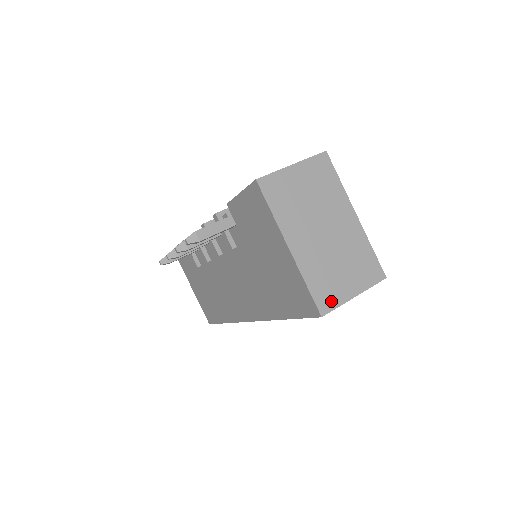
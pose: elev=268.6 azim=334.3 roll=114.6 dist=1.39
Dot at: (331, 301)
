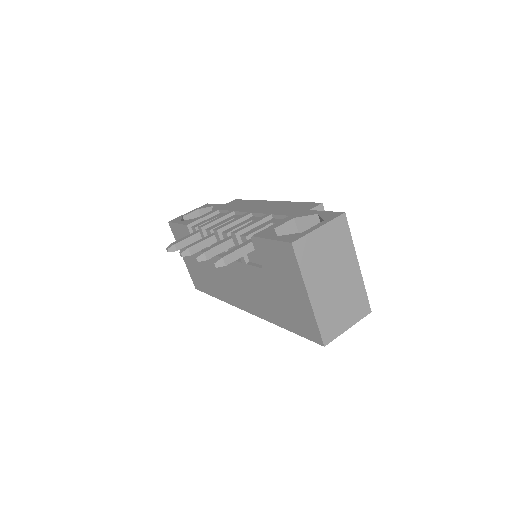
Dot at: (332, 334)
